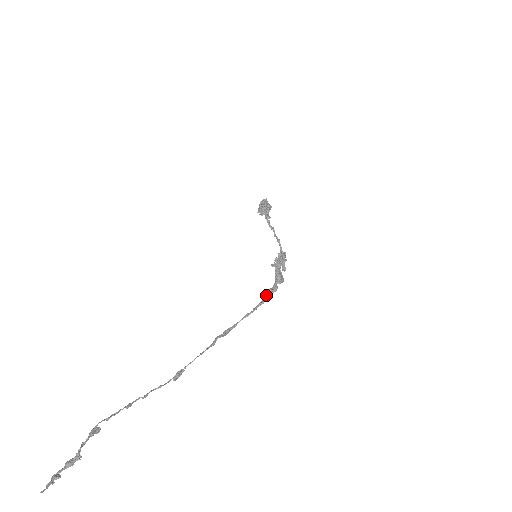
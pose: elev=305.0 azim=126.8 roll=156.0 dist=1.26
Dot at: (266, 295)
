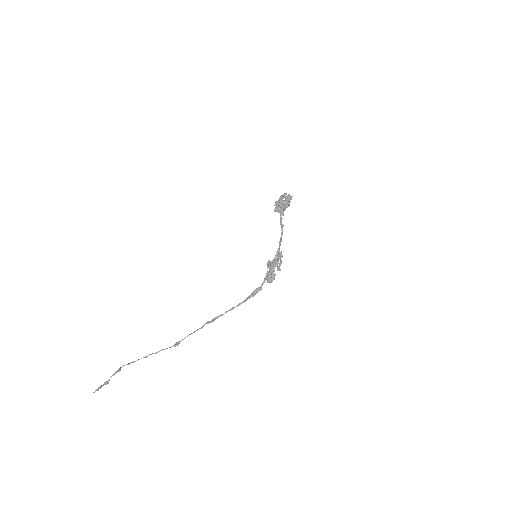
Dot at: (251, 294)
